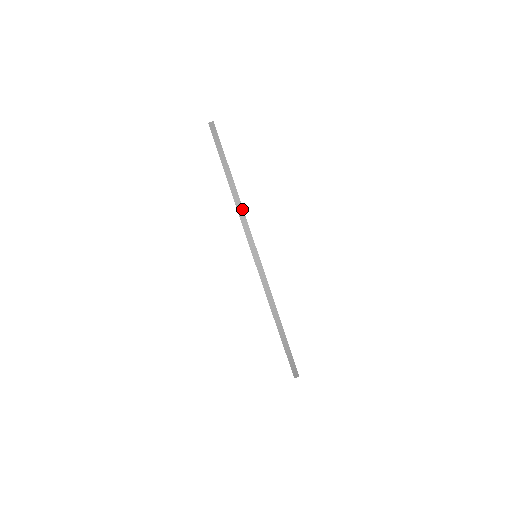
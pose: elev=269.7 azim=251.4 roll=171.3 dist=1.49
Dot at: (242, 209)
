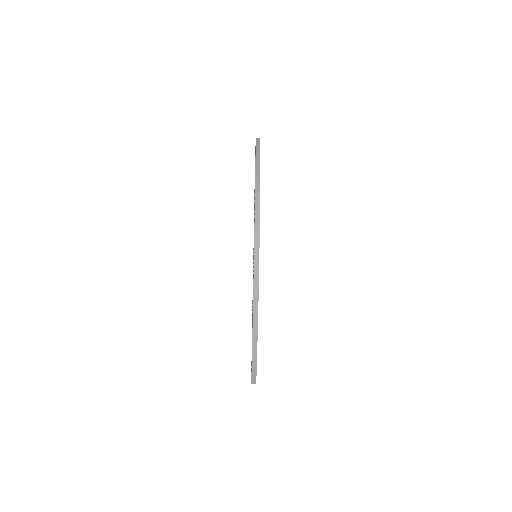
Dot at: (259, 199)
